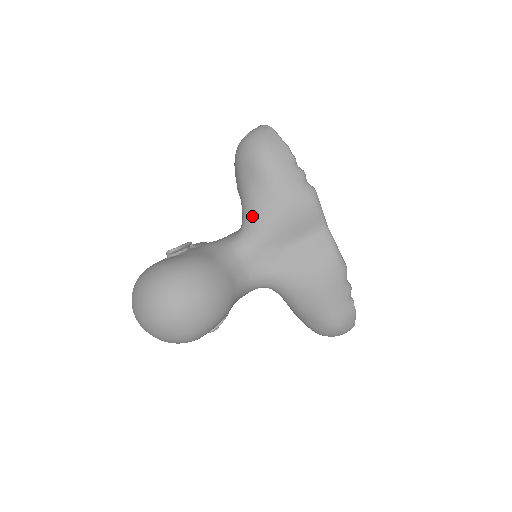
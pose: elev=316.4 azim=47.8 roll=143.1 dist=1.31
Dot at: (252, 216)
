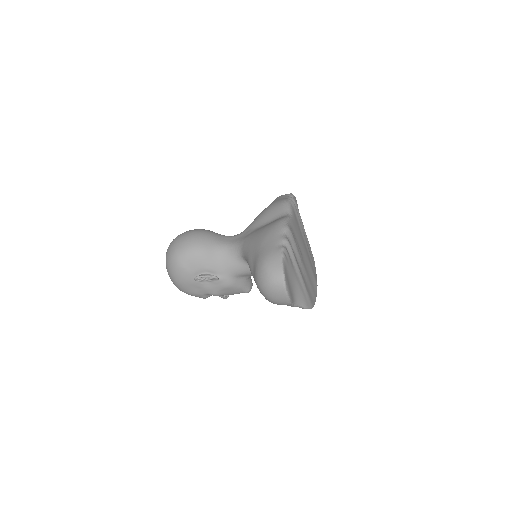
Dot at: occluded
